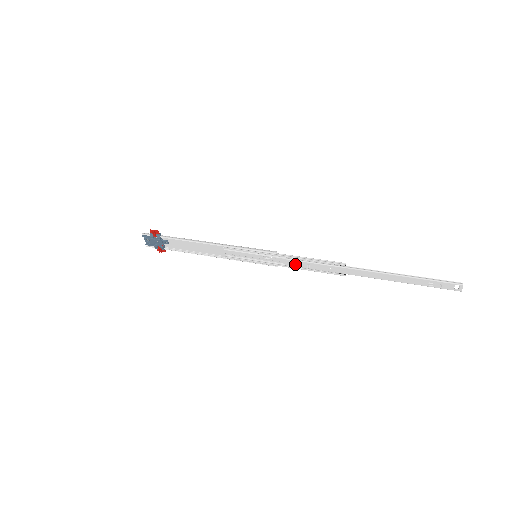
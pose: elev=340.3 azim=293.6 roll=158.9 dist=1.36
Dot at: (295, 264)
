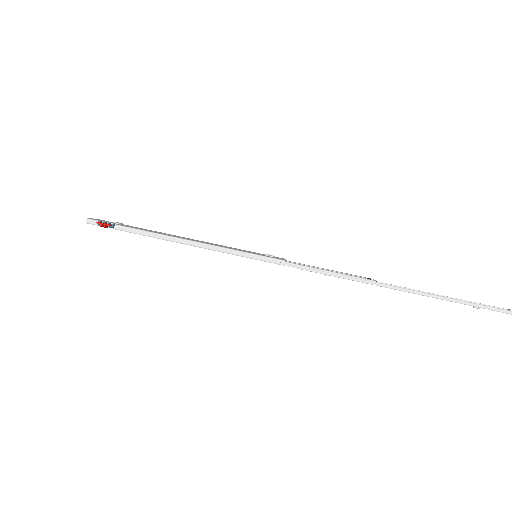
Dot at: occluded
